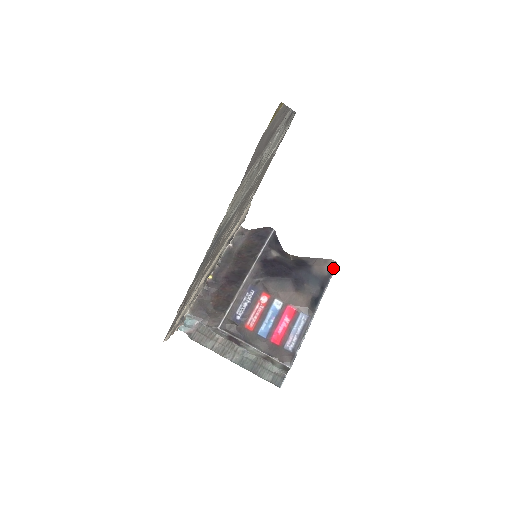
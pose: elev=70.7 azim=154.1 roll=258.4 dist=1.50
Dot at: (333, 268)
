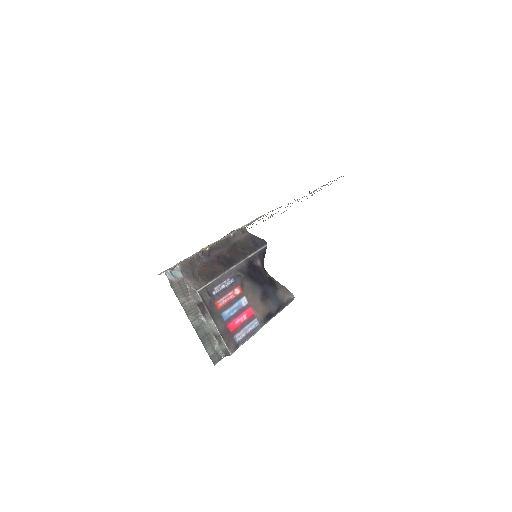
Dot at: (291, 300)
